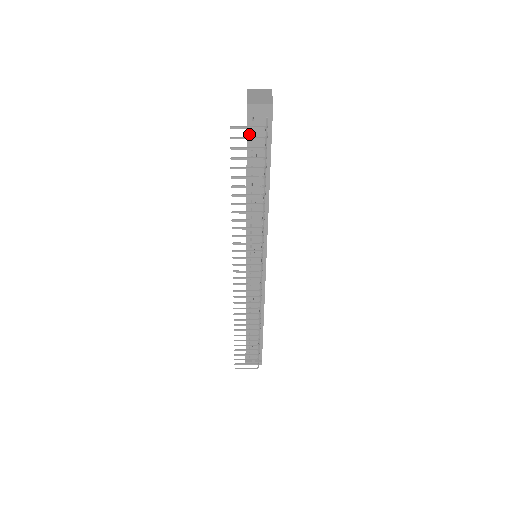
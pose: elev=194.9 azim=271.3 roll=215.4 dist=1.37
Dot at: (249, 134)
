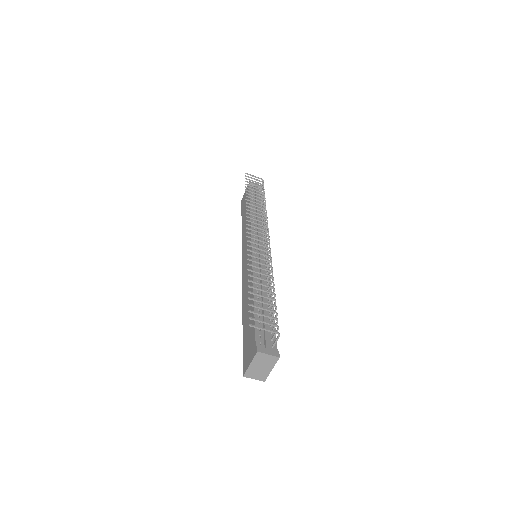
Dot at: occluded
